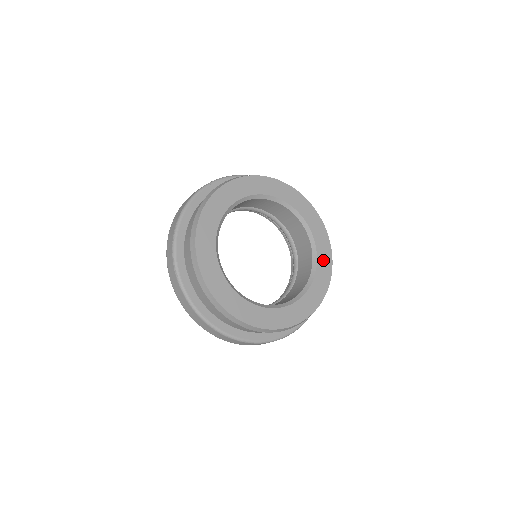
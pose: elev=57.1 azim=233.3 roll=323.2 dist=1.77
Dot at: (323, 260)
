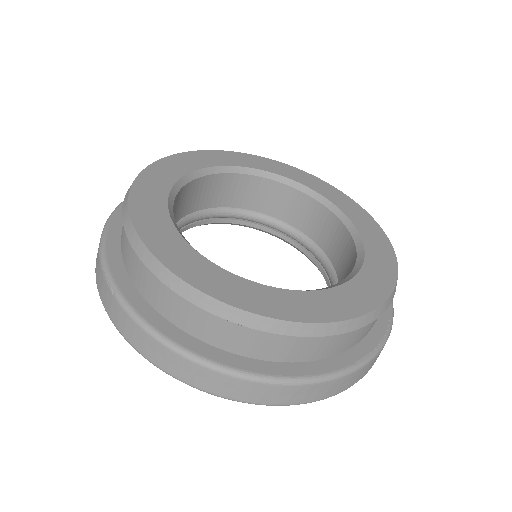
Dot at: (366, 228)
